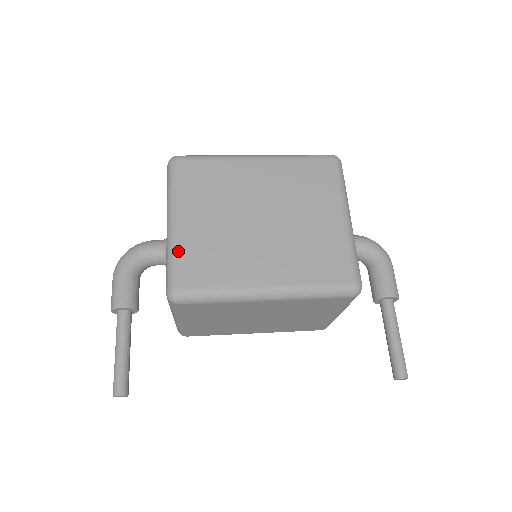
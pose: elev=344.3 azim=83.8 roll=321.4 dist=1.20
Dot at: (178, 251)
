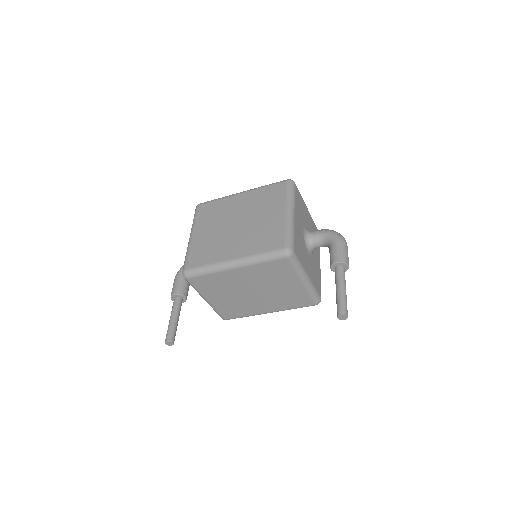
Dot at: (190, 250)
